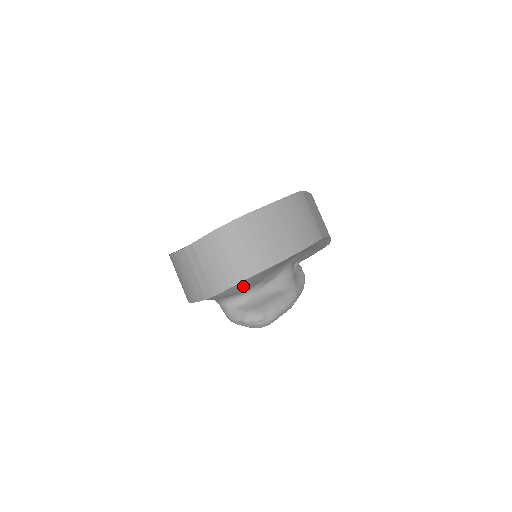
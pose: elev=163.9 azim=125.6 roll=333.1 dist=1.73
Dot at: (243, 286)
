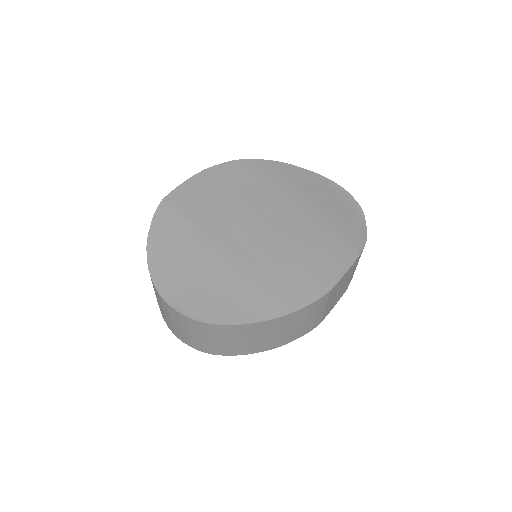
Dot at: occluded
